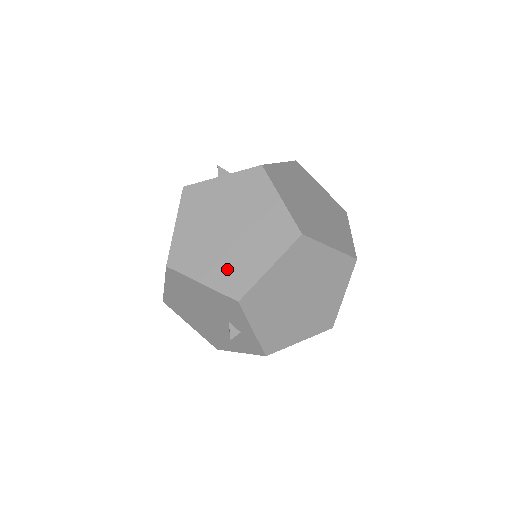
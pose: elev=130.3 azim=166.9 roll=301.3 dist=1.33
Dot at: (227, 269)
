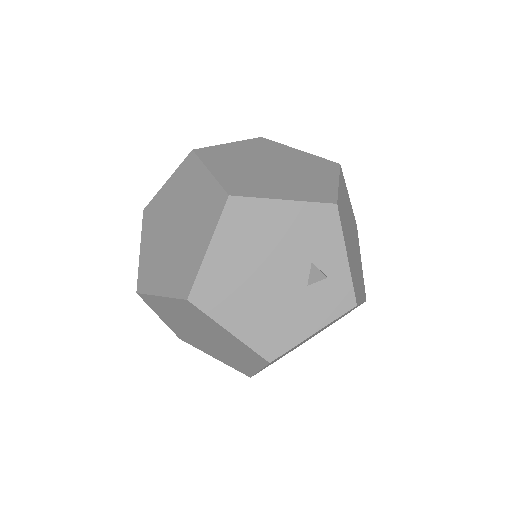
Dot at: (300, 188)
